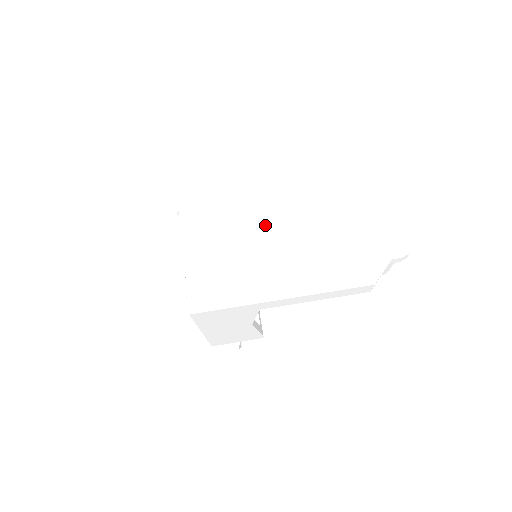
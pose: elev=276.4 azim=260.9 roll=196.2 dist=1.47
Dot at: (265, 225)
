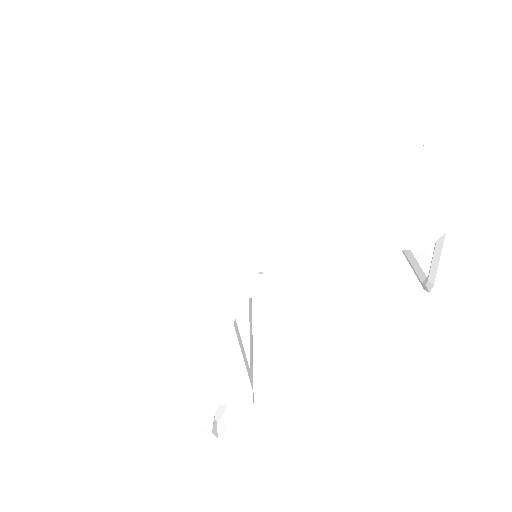
Dot at: (270, 173)
